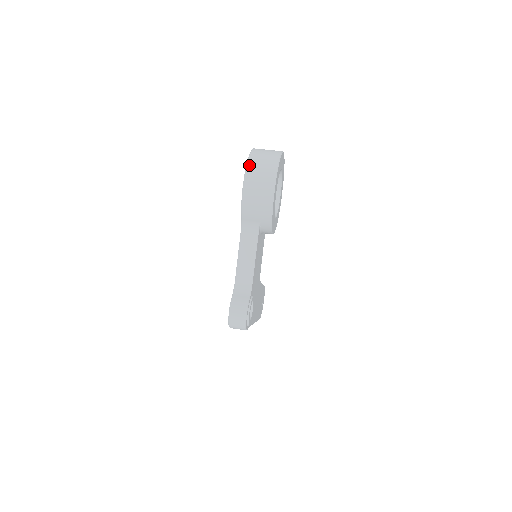
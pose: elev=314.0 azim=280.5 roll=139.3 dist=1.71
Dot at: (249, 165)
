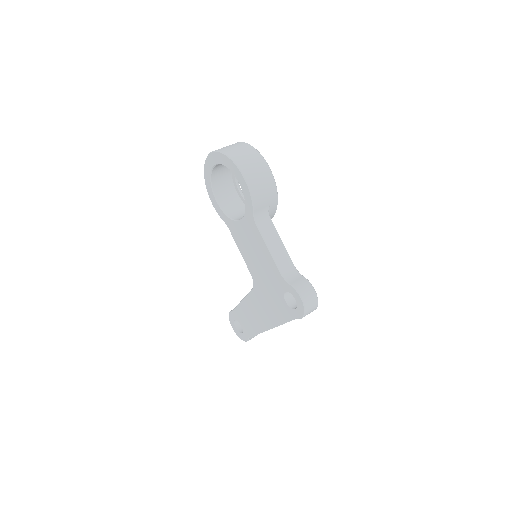
Dot at: (234, 158)
